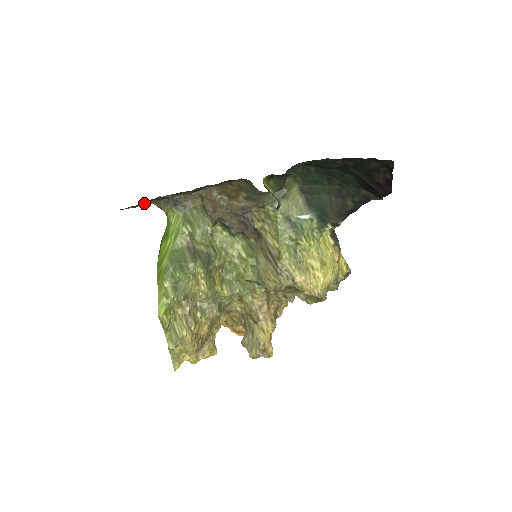
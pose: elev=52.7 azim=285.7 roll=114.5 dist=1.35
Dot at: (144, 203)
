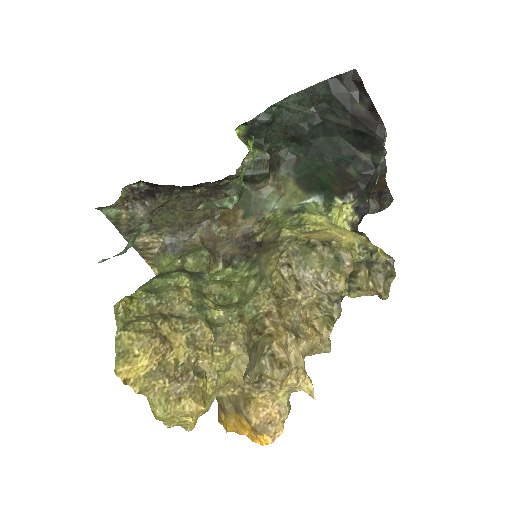
Dot at: (126, 194)
